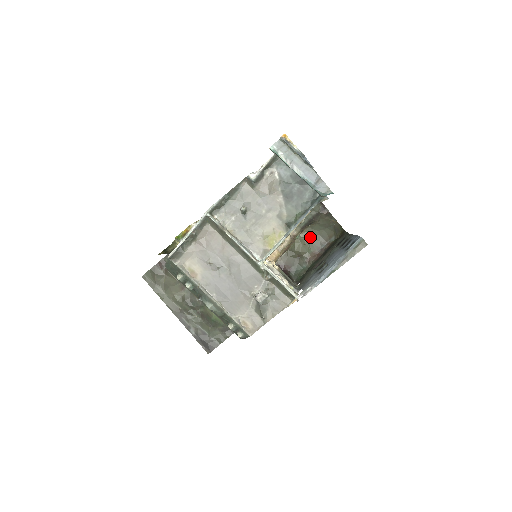
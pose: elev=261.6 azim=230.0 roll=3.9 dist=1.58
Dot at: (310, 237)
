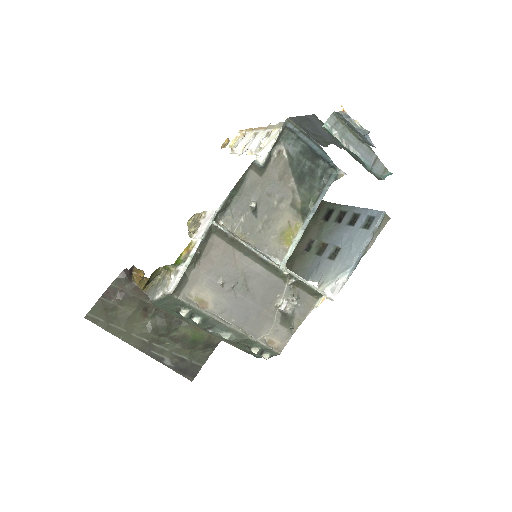
Dot at: occluded
